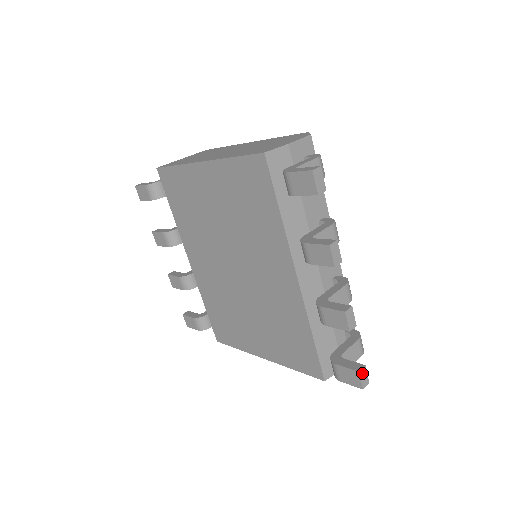
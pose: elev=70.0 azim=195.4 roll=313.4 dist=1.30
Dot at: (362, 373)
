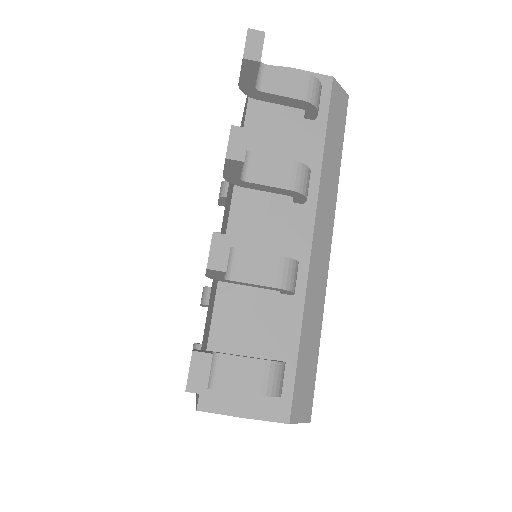
Dot at: (199, 361)
